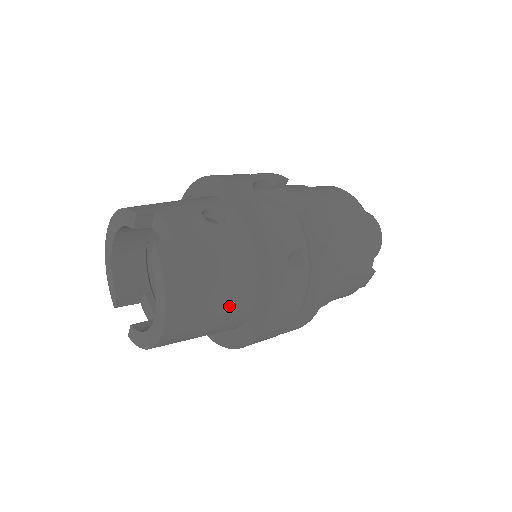
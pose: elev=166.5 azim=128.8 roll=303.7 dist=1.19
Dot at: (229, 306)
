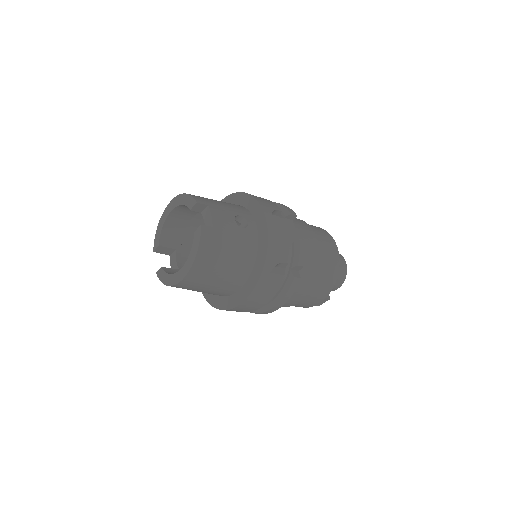
Dot at: (228, 280)
